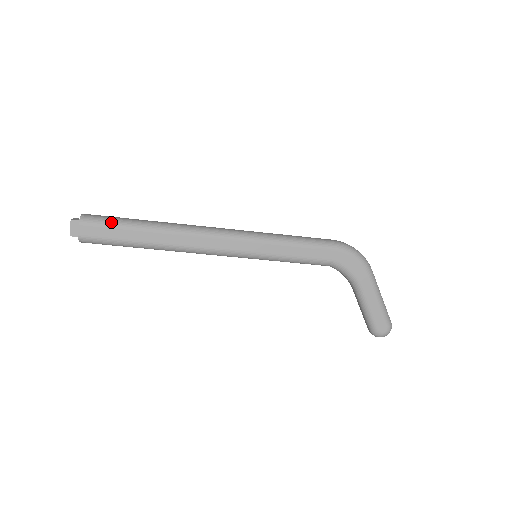
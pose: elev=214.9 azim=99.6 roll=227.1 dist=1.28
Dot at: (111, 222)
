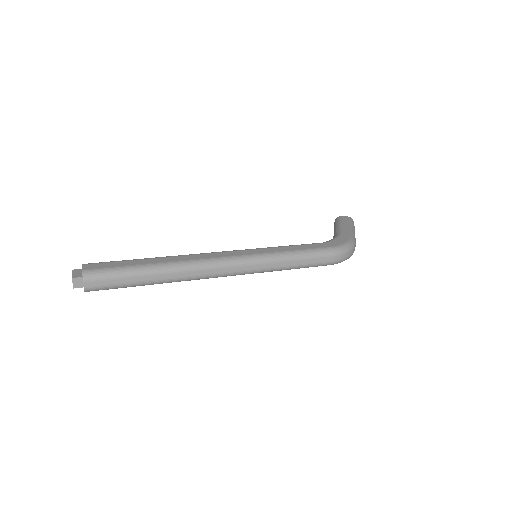
Dot at: occluded
